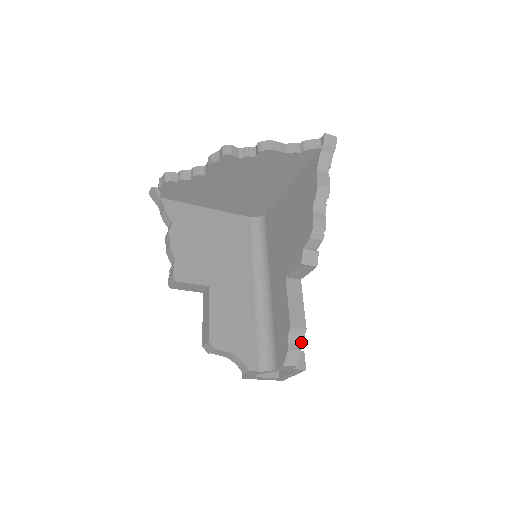
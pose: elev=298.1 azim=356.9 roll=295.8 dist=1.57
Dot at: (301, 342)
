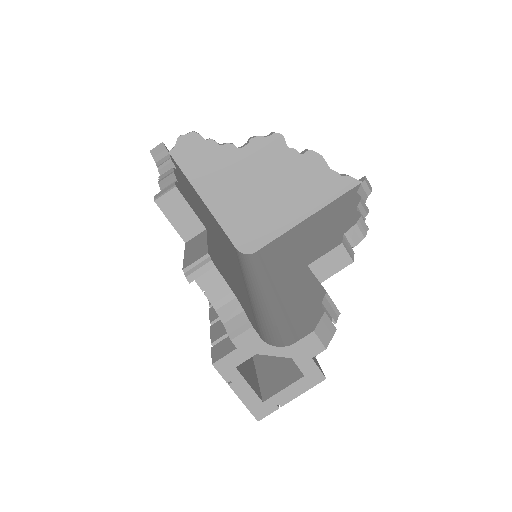
Dot at: occluded
